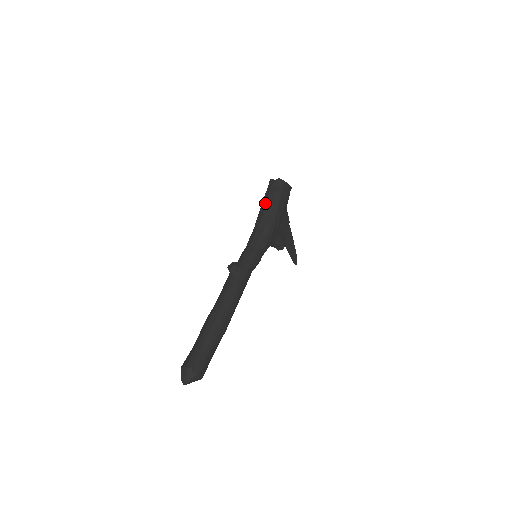
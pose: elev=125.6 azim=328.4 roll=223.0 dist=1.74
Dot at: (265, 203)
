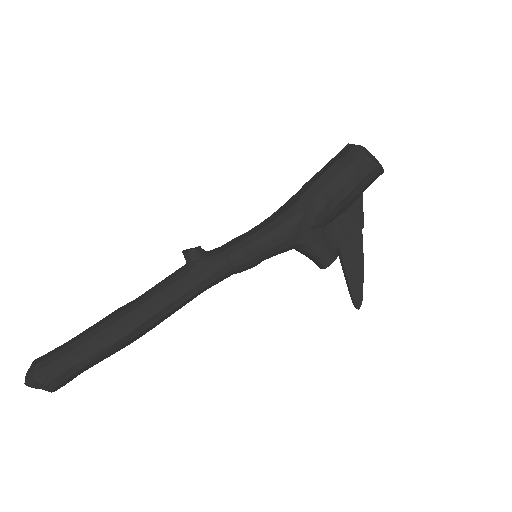
Dot at: occluded
